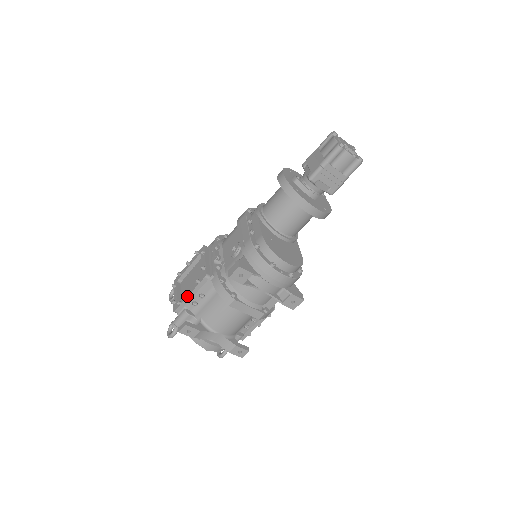
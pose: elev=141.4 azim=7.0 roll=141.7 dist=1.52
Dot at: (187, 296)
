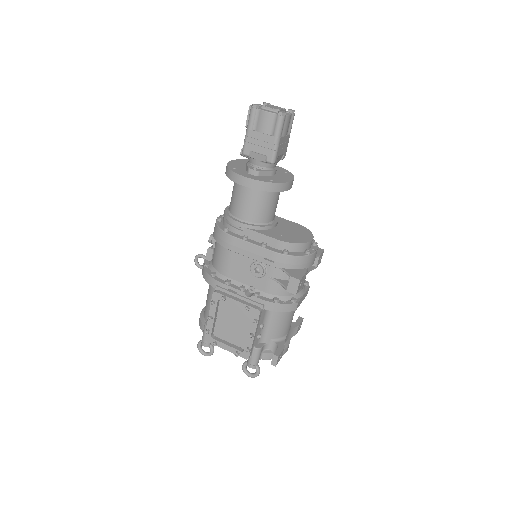
Dot at: (253, 339)
